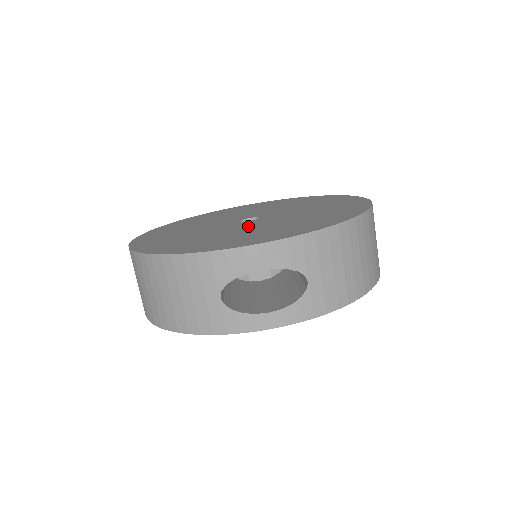
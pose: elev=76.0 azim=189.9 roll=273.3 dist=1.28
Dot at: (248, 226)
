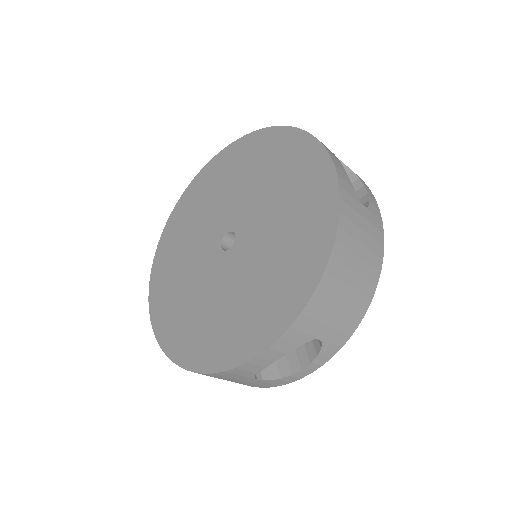
Dot at: (234, 275)
